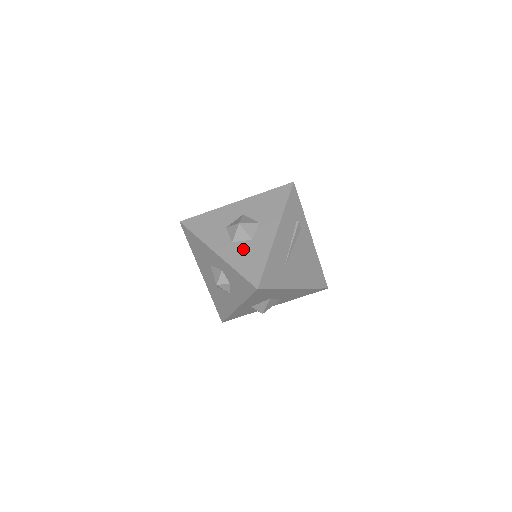
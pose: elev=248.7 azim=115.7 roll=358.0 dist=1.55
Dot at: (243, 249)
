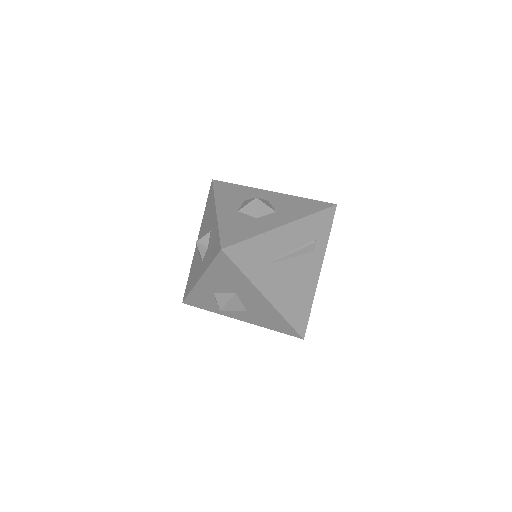
Dot at: (242, 219)
